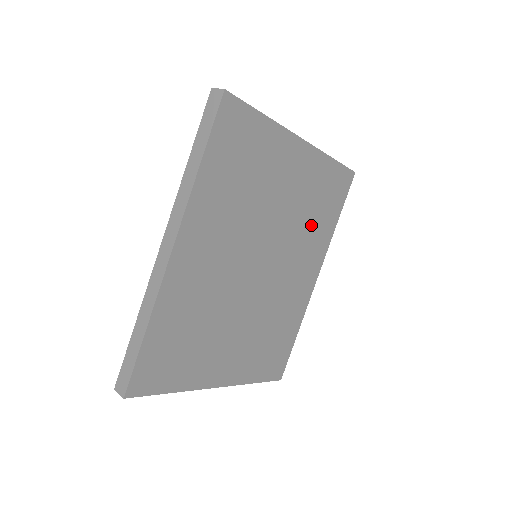
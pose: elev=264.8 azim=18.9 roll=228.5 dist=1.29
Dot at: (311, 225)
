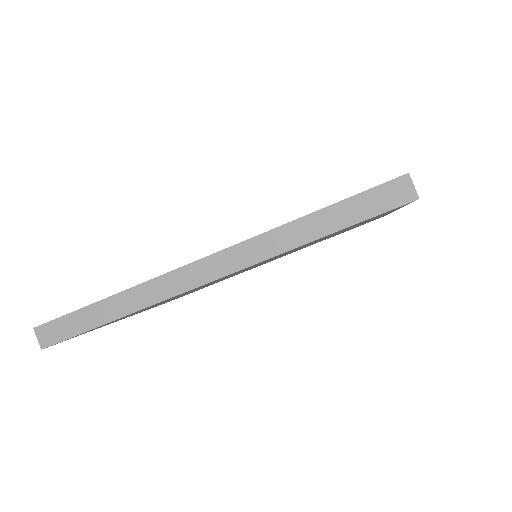
Dot at: occluded
